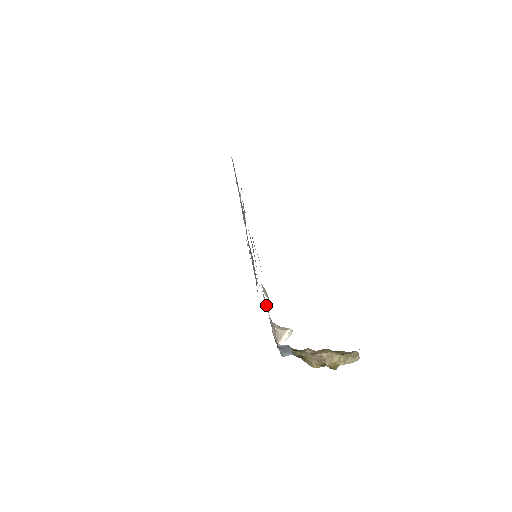
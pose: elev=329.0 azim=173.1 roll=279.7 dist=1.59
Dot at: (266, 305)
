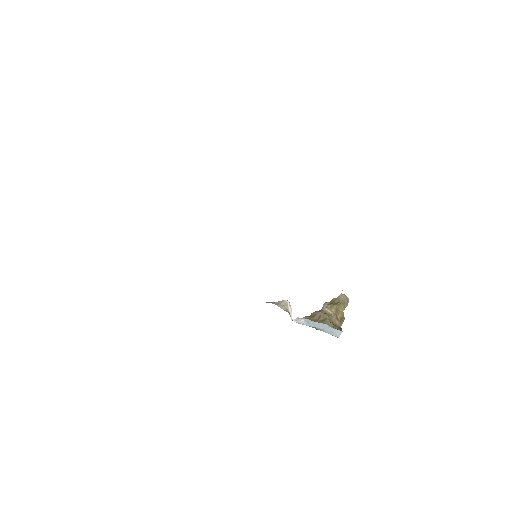
Dot at: occluded
